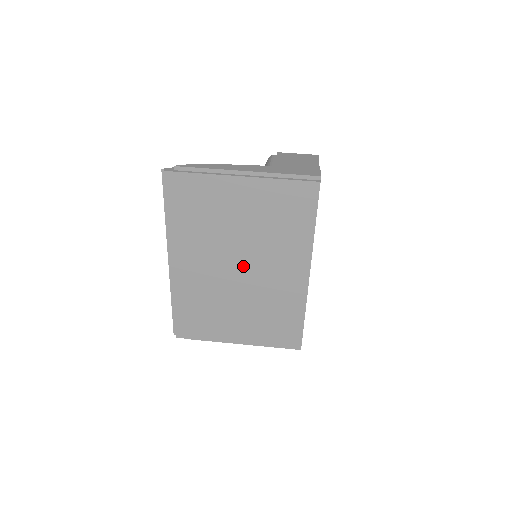
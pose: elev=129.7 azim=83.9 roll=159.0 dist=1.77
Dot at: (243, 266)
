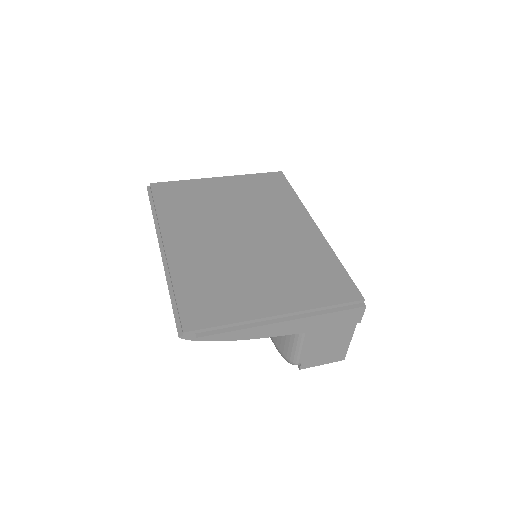
Dot at: (246, 231)
